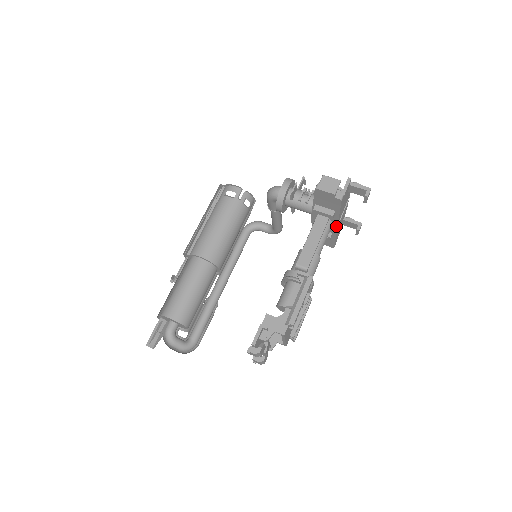
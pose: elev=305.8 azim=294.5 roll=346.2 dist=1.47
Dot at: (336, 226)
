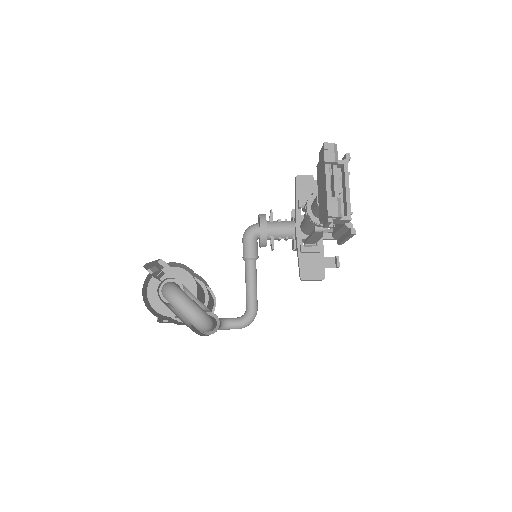
Dot at: occluded
